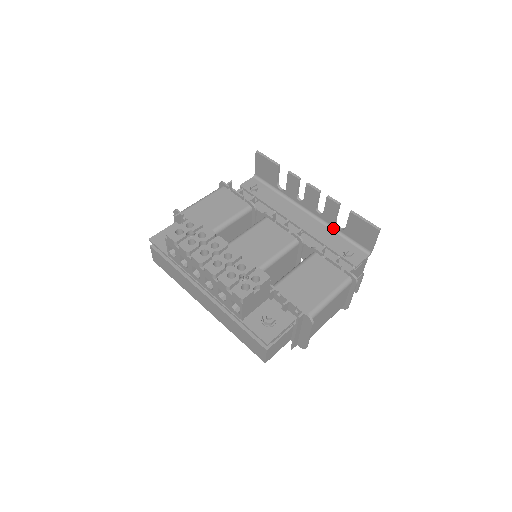
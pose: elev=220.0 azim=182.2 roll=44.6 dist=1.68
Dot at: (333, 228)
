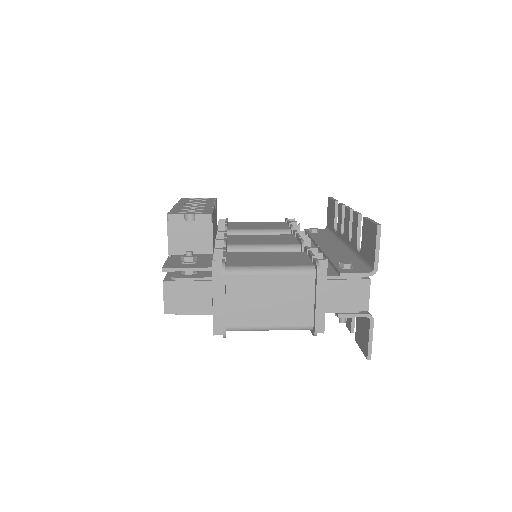
Dot at: (355, 254)
